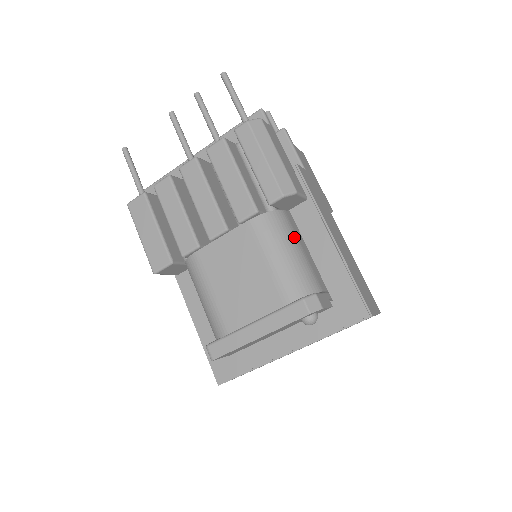
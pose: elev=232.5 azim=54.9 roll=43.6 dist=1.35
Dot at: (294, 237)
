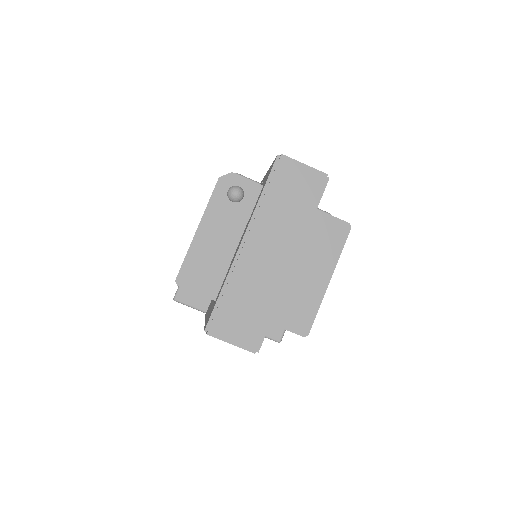
Dot at: occluded
